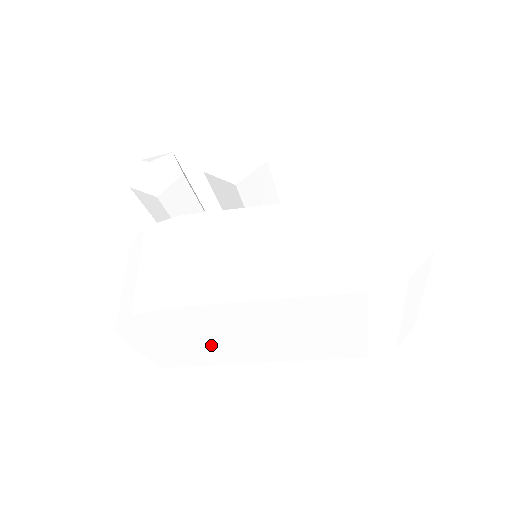
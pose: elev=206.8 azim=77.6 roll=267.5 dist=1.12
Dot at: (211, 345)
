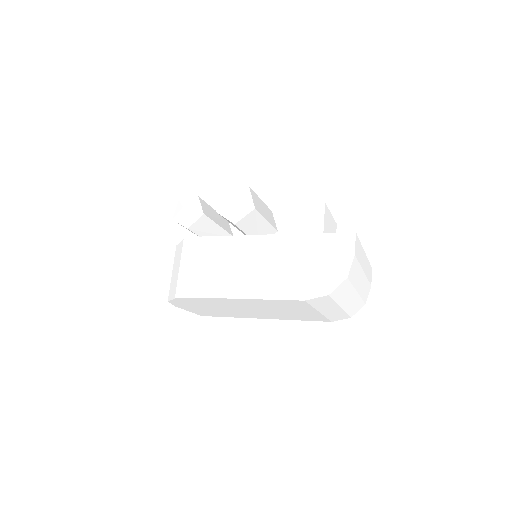
Dot at: (227, 310)
